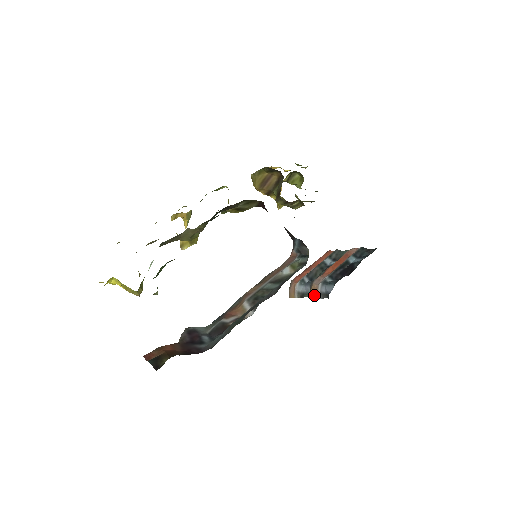
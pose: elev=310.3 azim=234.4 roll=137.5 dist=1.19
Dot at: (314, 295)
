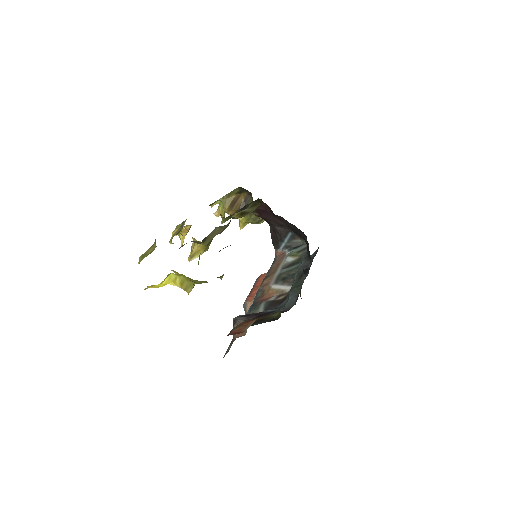
Dot at: occluded
